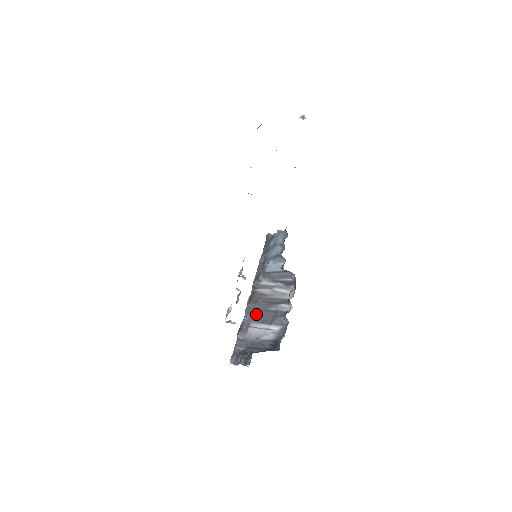
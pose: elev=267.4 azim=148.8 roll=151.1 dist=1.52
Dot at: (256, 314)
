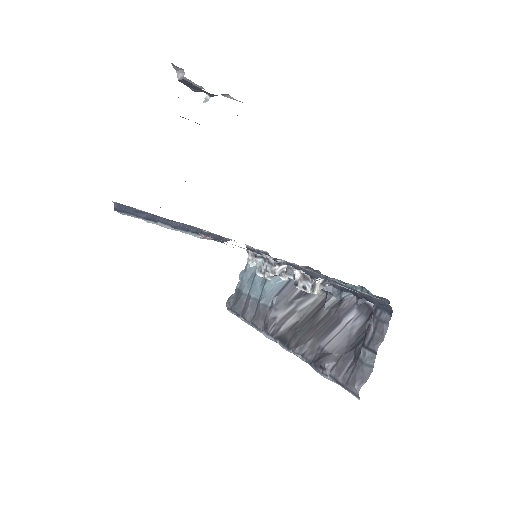
Dot at: (313, 335)
